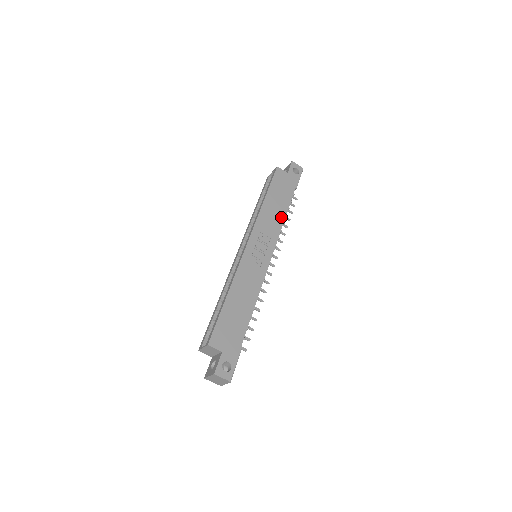
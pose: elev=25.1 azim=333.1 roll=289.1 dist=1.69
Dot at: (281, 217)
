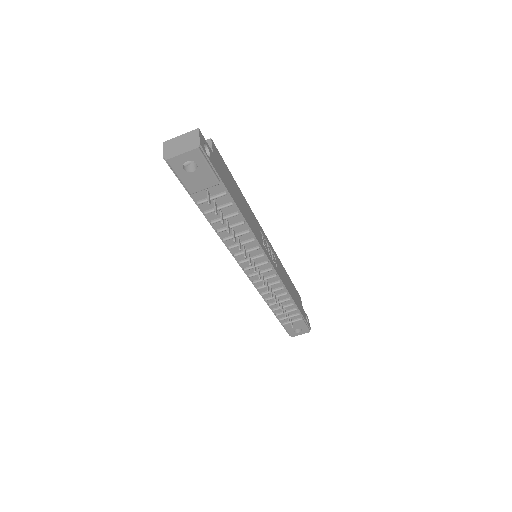
Dot at: (288, 289)
